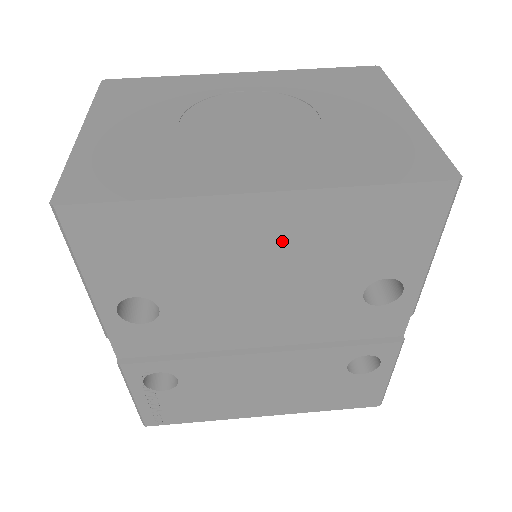
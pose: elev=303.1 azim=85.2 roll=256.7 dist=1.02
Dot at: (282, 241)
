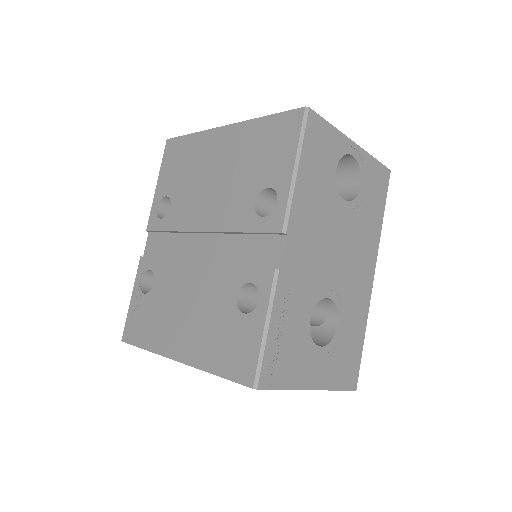
Dot at: (226, 156)
